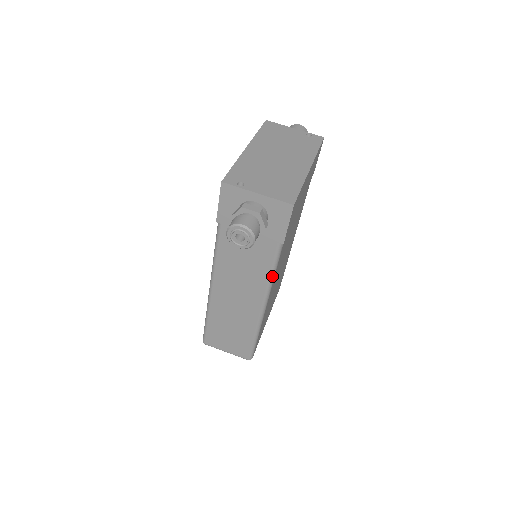
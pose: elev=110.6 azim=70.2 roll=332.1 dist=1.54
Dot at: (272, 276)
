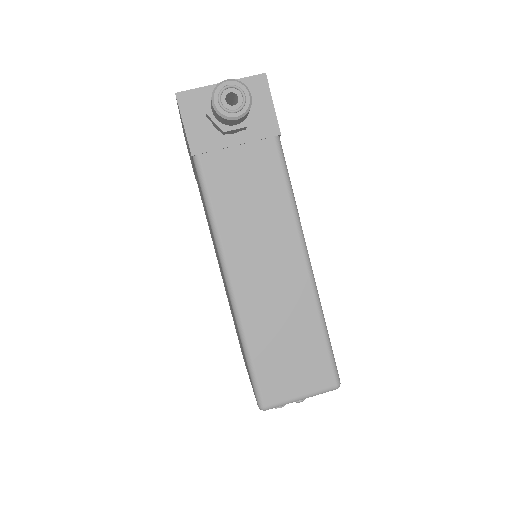
Dot at: (292, 196)
